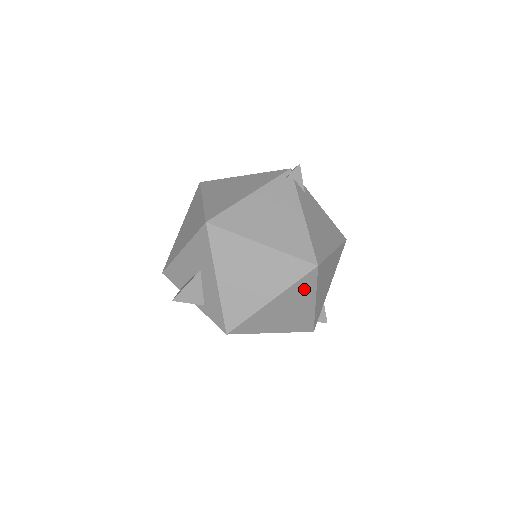
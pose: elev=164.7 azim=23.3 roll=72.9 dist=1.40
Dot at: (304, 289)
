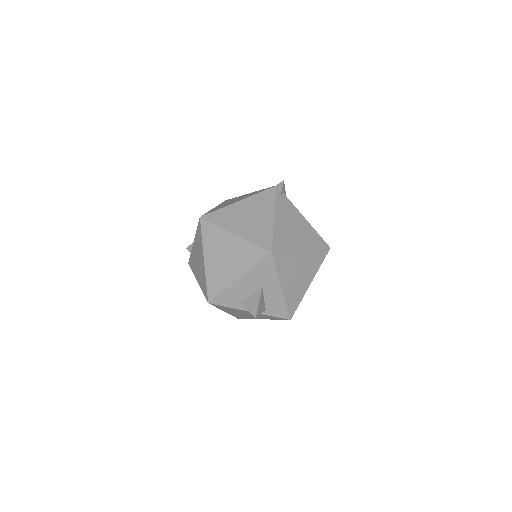
Dot at: occluded
